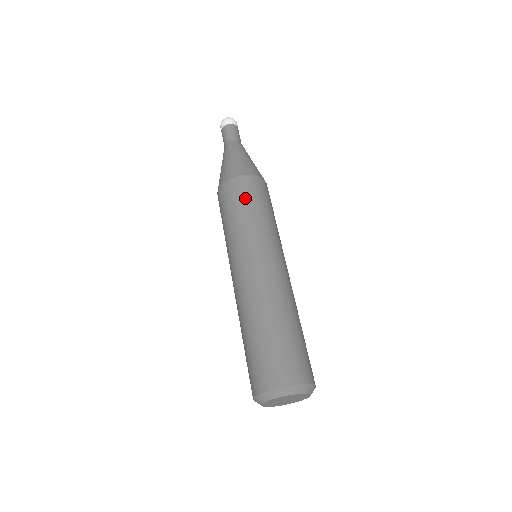
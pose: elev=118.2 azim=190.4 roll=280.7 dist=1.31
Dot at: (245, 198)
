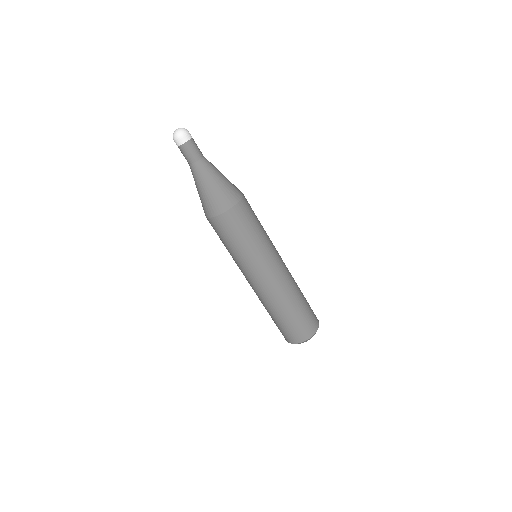
Dot at: (222, 237)
